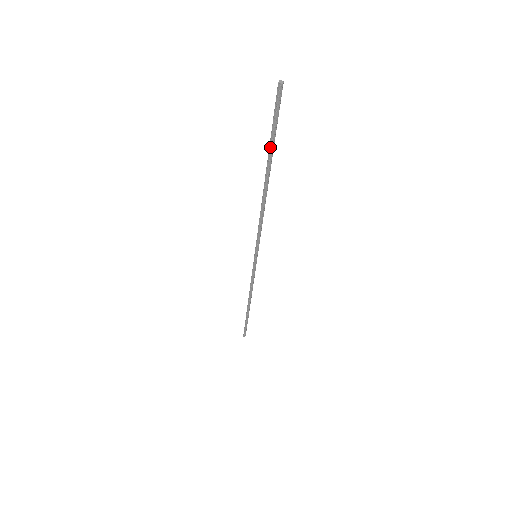
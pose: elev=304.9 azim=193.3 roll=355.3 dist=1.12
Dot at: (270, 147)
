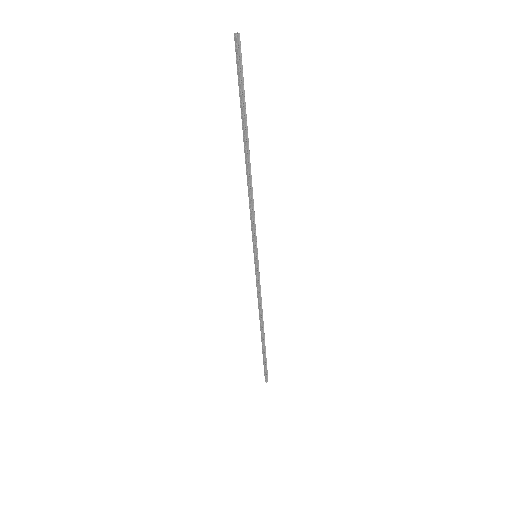
Dot at: (241, 109)
